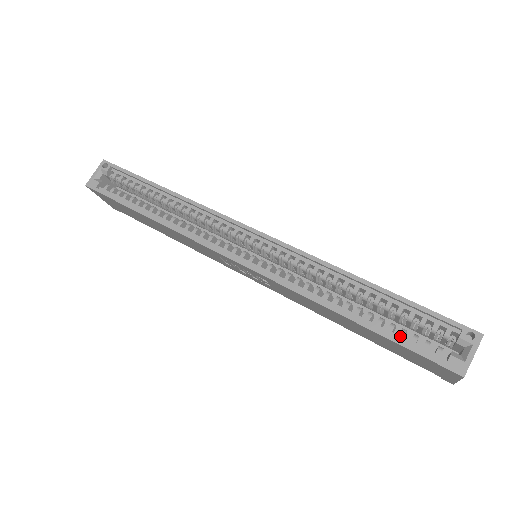
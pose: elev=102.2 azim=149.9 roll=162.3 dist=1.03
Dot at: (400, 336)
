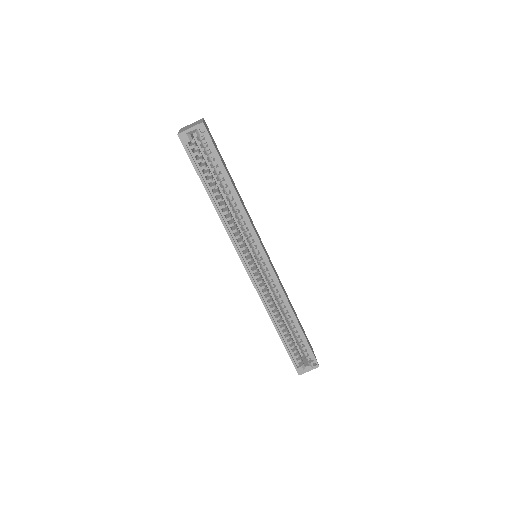
Dot at: (290, 348)
